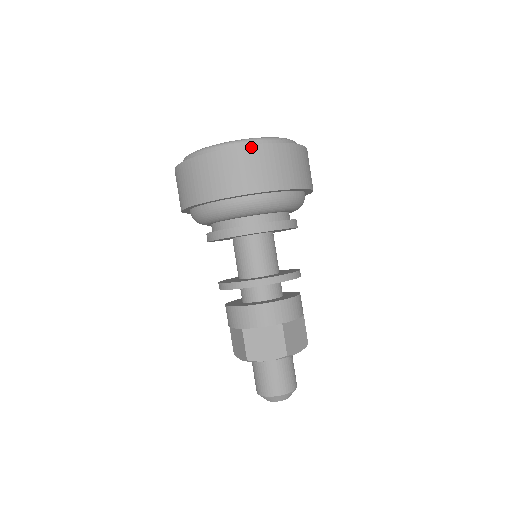
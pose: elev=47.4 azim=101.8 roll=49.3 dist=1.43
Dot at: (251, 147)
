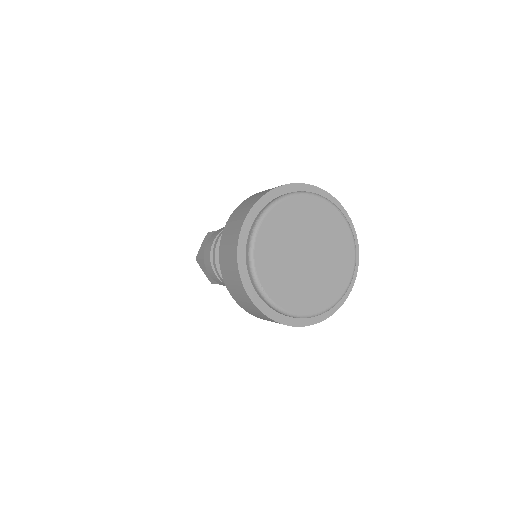
Dot at: (323, 320)
